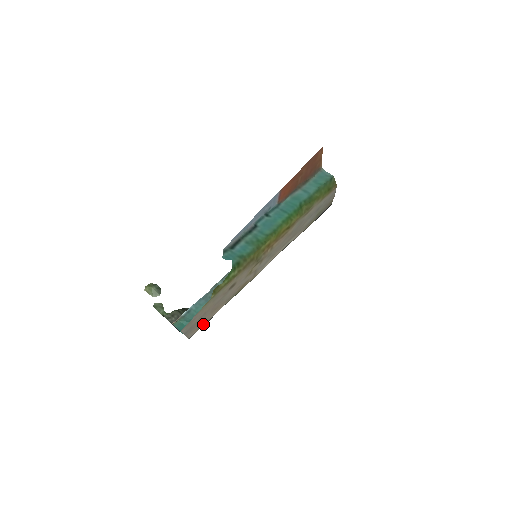
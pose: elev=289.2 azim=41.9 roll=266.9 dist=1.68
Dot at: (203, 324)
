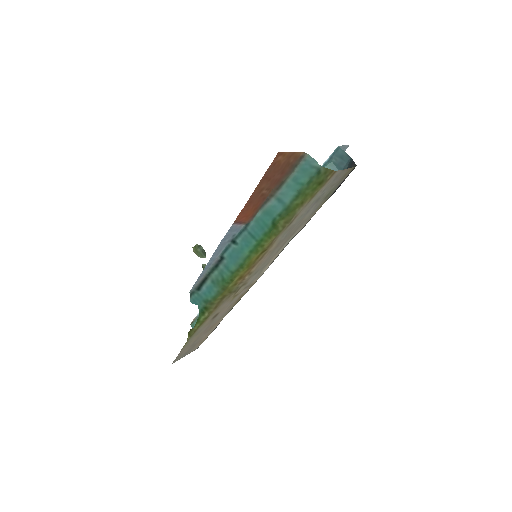
Dot at: (206, 337)
